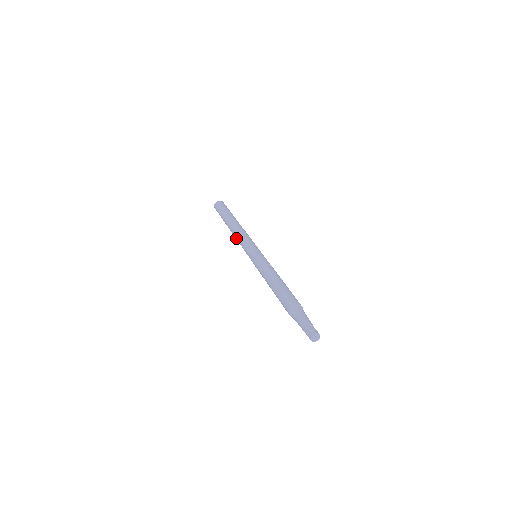
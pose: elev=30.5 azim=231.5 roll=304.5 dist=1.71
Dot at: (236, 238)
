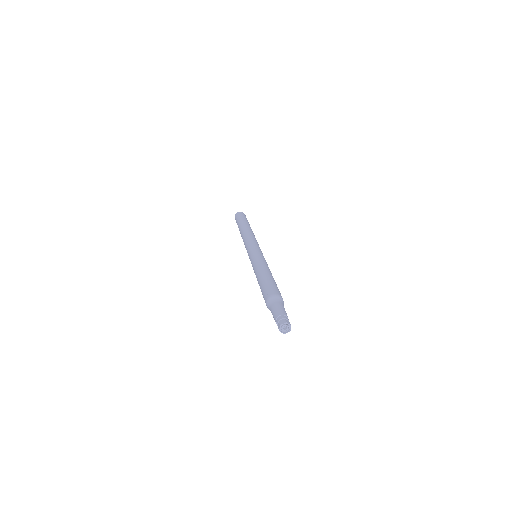
Dot at: (243, 241)
